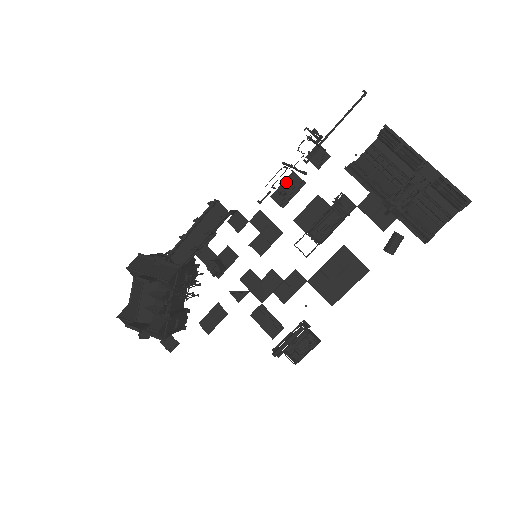
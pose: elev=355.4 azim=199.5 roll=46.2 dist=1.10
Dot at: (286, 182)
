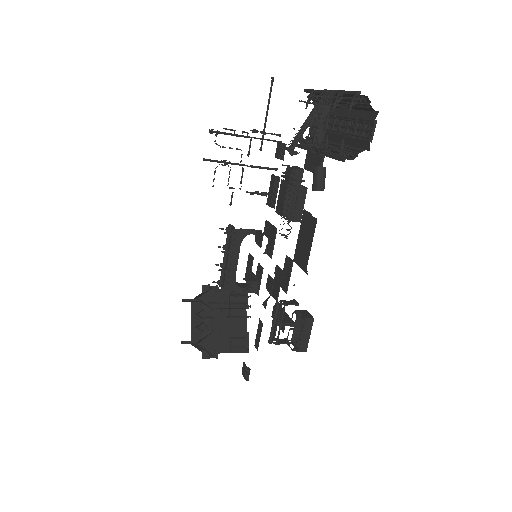
Dot at: (270, 186)
